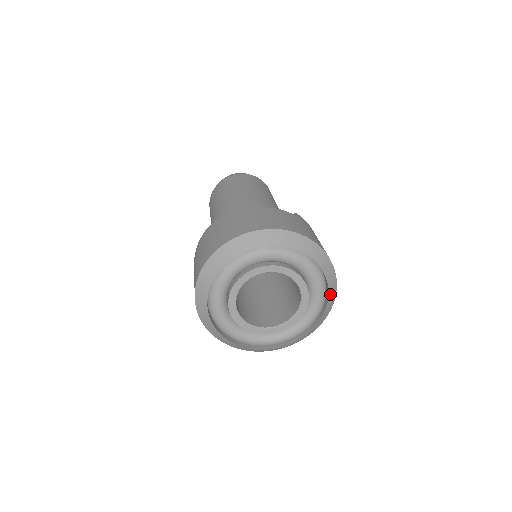
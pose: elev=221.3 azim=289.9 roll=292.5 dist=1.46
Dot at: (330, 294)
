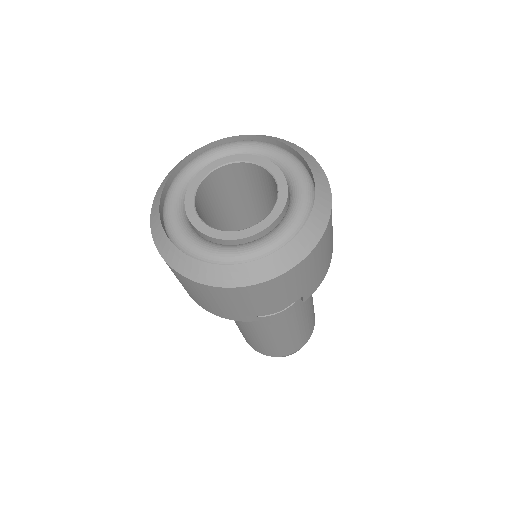
Dot at: (296, 150)
